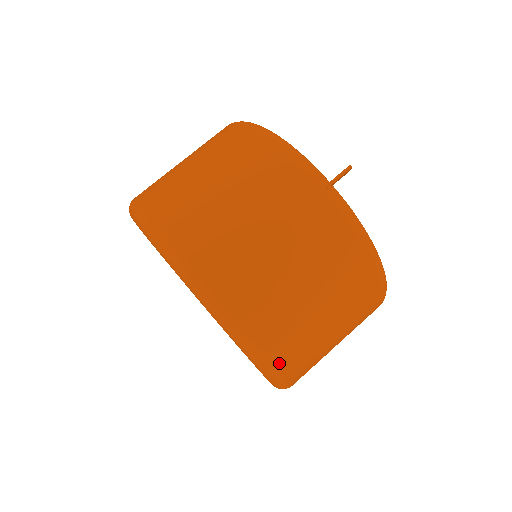
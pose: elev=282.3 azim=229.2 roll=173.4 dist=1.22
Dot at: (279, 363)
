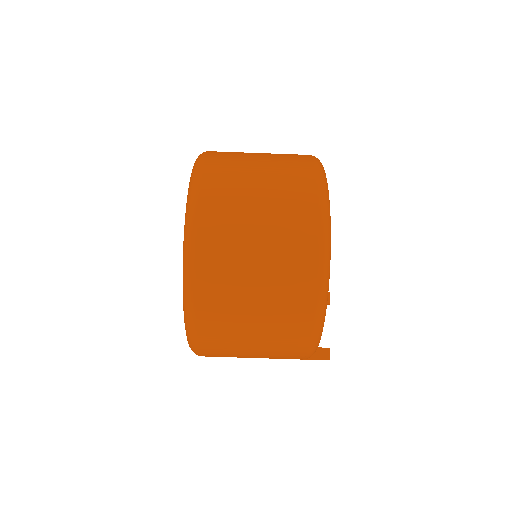
Dot at: occluded
